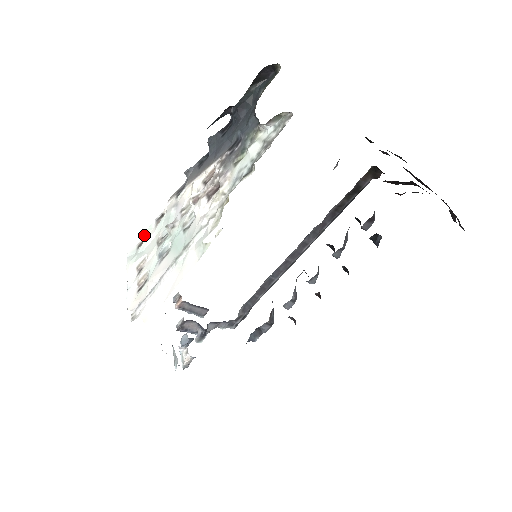
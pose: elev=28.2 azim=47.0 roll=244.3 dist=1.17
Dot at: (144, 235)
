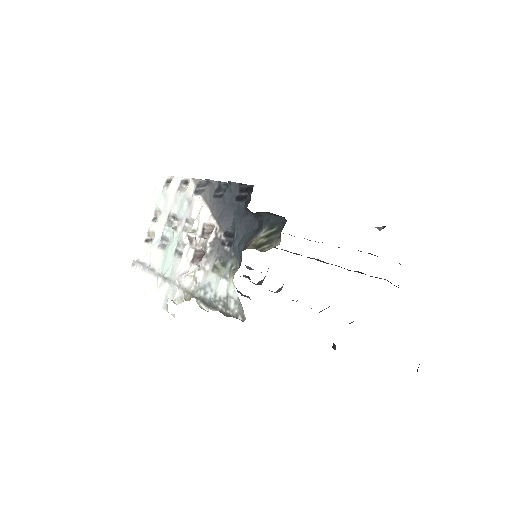
Dot at: (173, 177)
